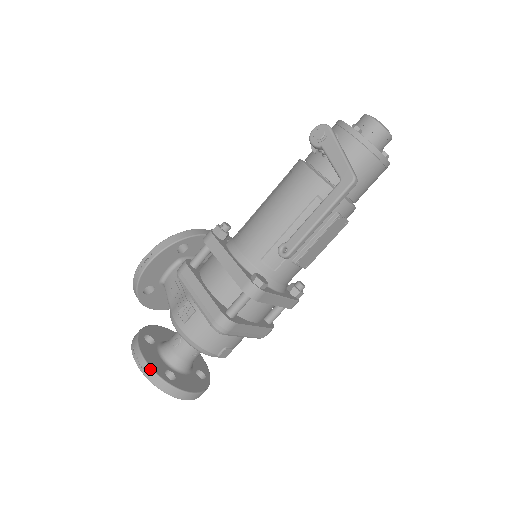
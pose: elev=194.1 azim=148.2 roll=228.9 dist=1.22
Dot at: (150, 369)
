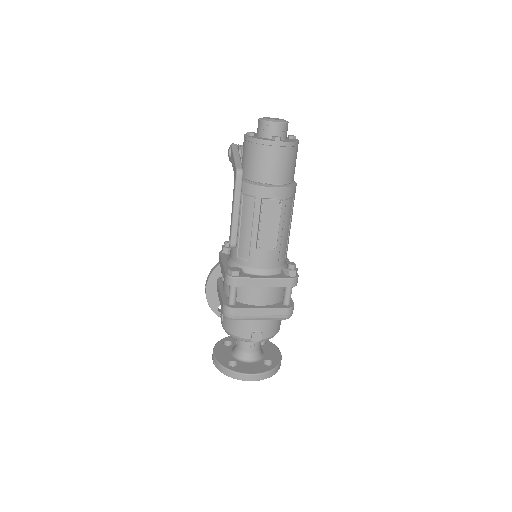
Dot at: (216, 361)
